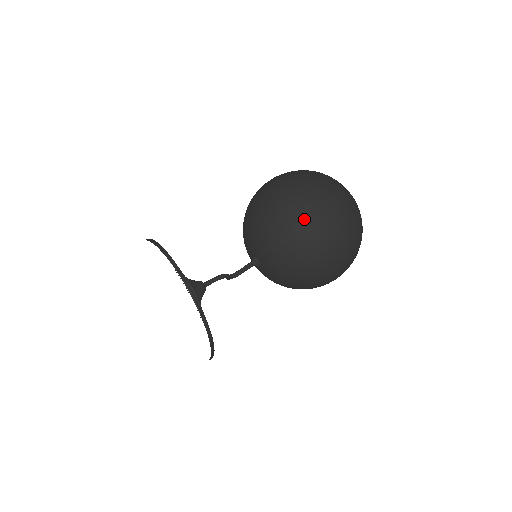
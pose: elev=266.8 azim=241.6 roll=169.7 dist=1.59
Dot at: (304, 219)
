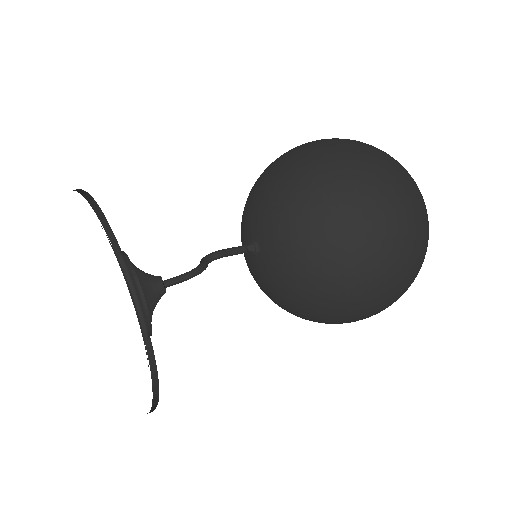
Dot at: (340, 163)
